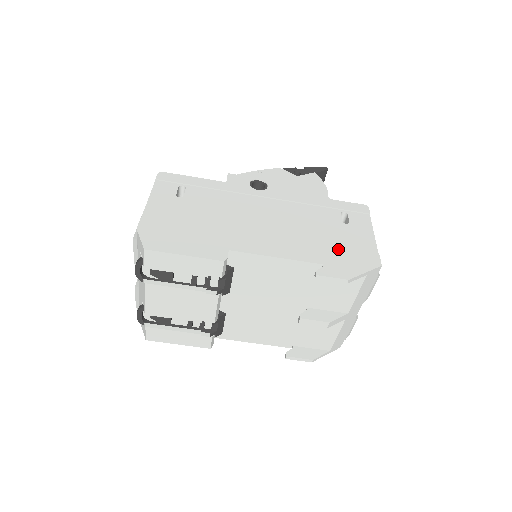
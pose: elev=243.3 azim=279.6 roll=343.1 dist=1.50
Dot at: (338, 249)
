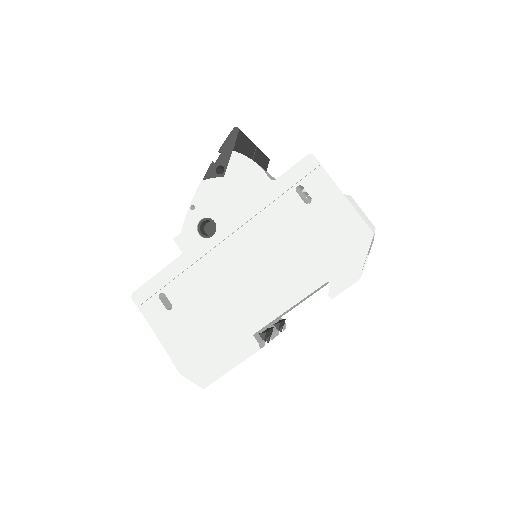
Dot at: (327, 249)
